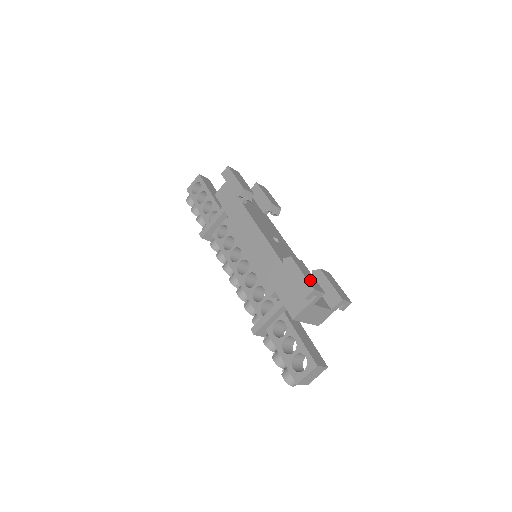
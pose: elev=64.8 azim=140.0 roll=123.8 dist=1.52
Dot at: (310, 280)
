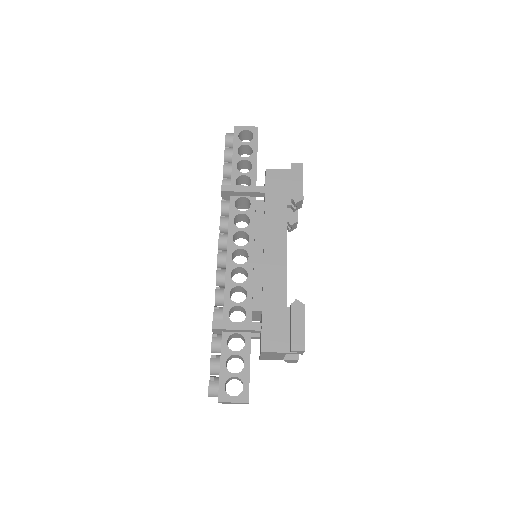
Dot at: (304, 338)
